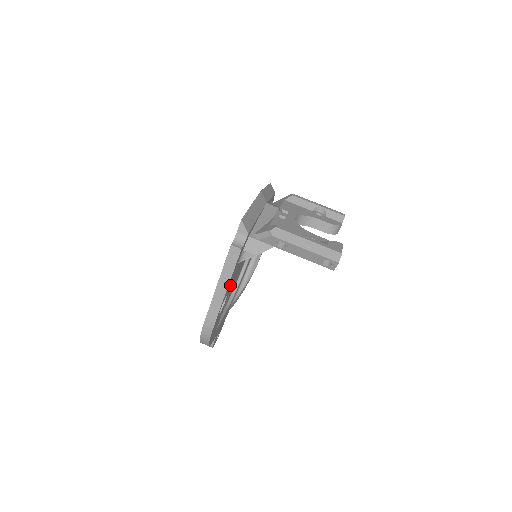
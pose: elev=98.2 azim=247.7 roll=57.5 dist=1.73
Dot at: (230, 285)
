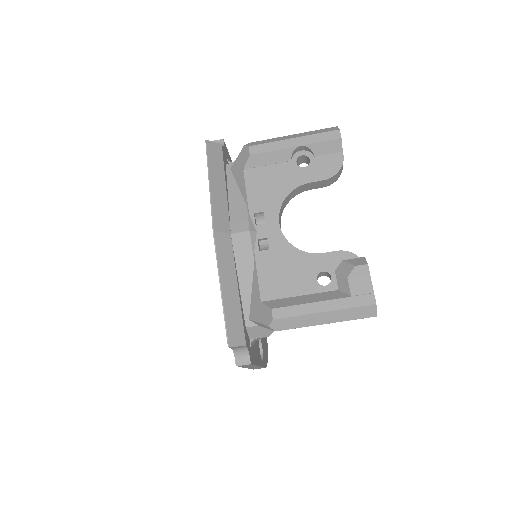
Dot at: (256, 342)
